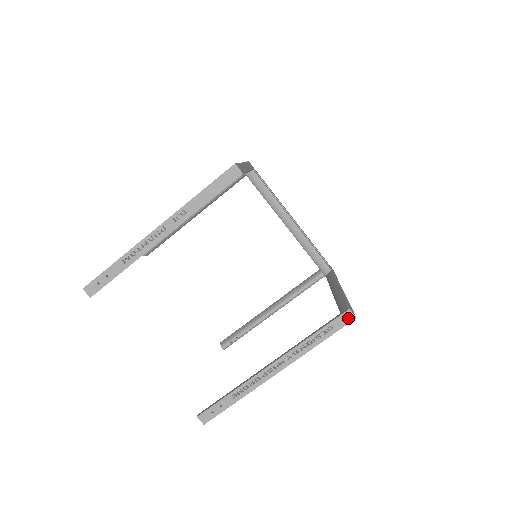
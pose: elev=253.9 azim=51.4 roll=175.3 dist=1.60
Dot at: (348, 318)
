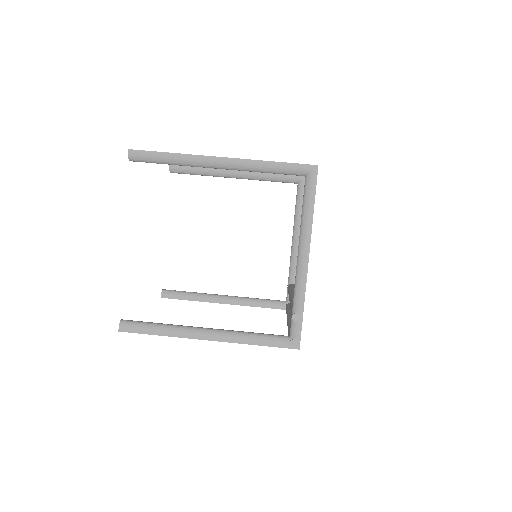
Dot at: (312, 165)
